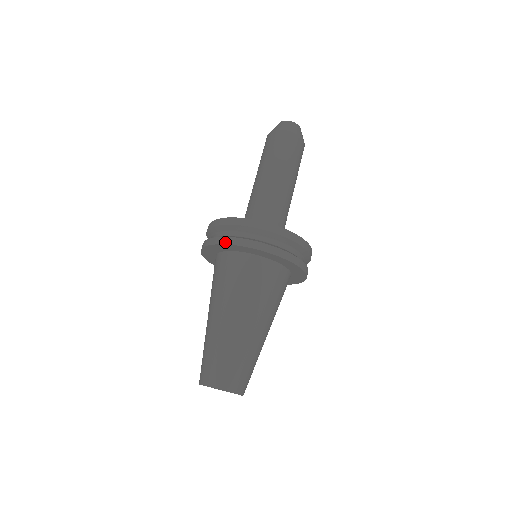
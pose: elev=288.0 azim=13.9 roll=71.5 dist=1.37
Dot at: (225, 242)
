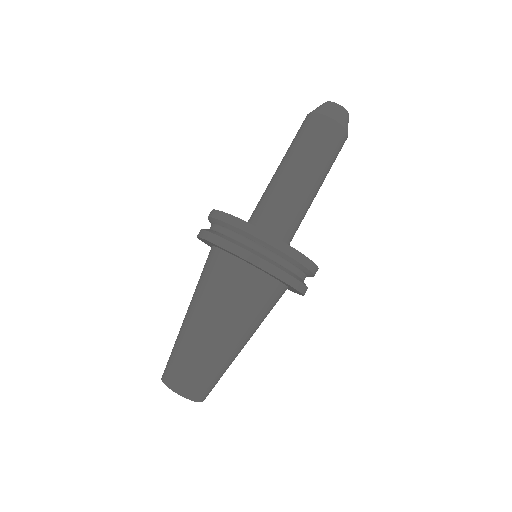
Dot at: (228, 248)
